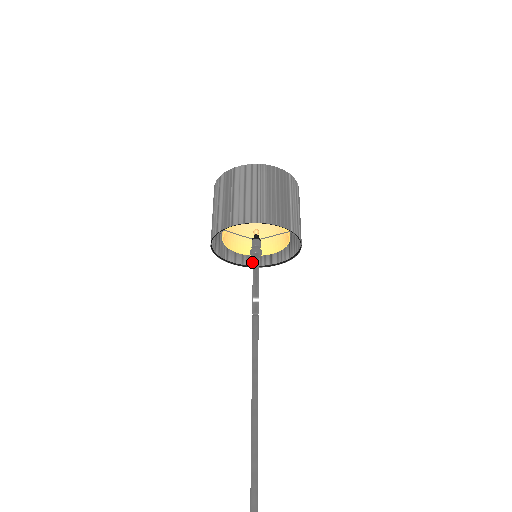
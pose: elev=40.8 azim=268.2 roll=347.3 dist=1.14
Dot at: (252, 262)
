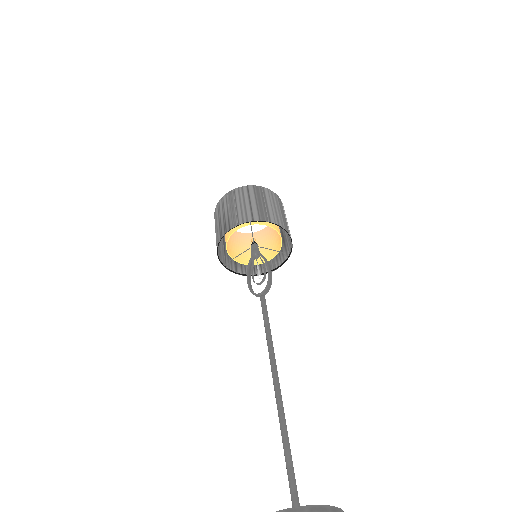
Dot at: (224, 263)
